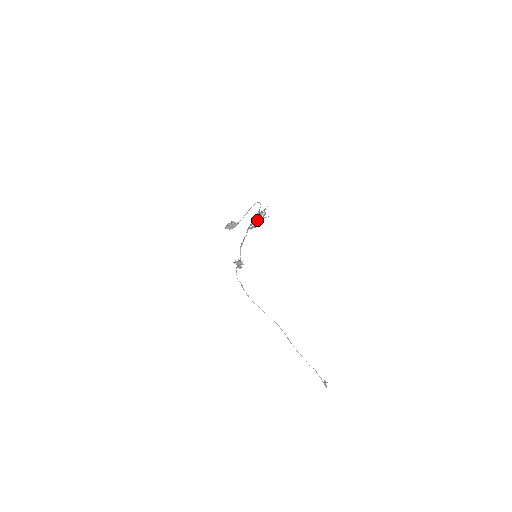
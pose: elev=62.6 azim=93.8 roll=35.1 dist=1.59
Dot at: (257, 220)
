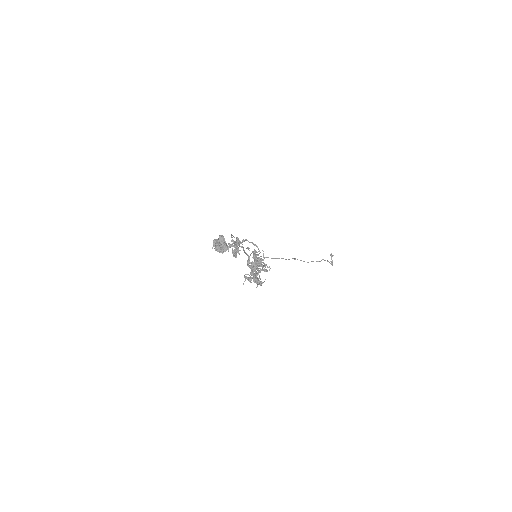
Dot at: occluded
